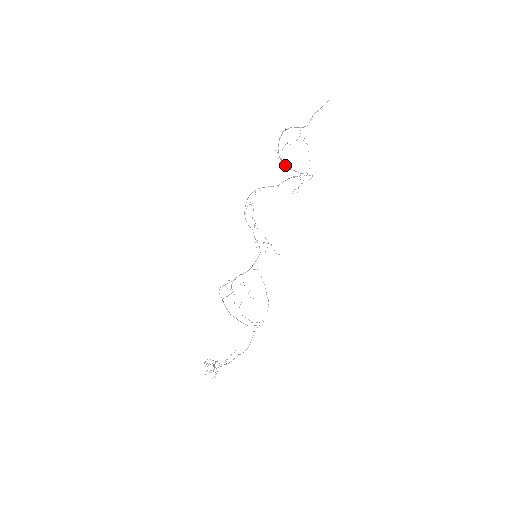
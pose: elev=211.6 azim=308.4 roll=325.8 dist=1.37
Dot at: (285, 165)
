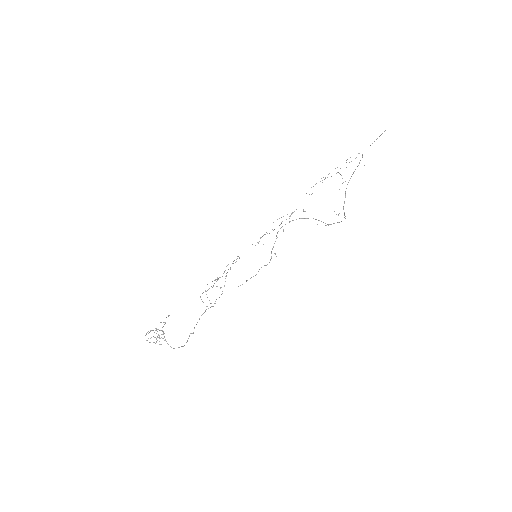
Dot at: occluded
